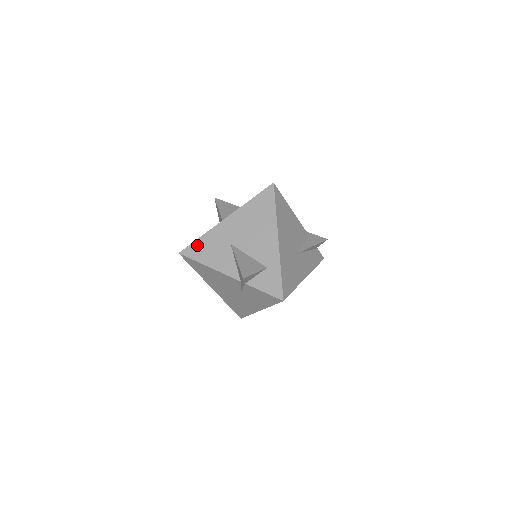
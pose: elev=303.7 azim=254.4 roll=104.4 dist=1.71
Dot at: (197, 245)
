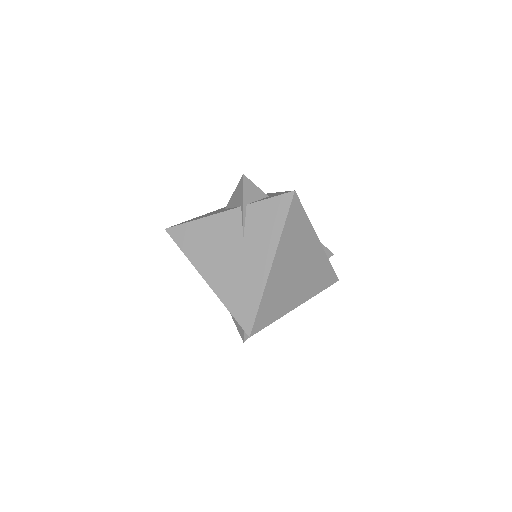
Dot at: occluded
